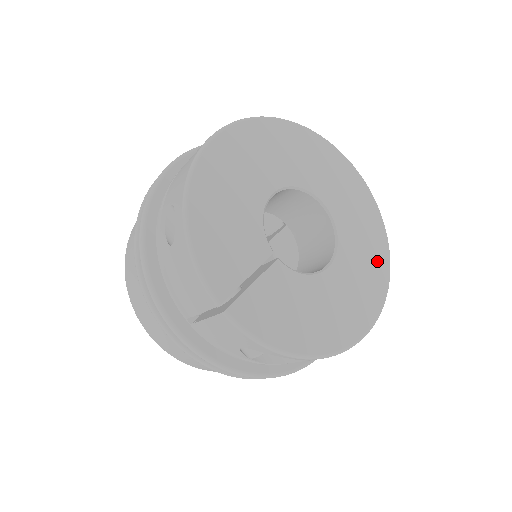
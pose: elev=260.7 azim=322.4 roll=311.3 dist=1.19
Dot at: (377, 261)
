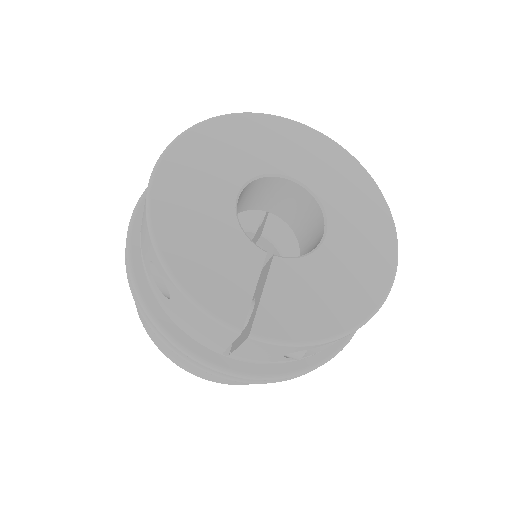
Dot at: (369, 201)
